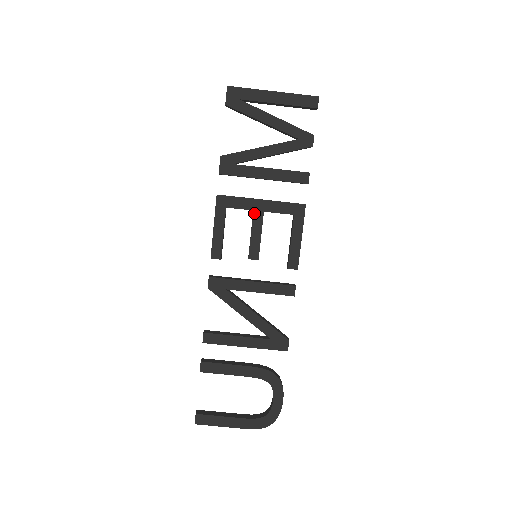
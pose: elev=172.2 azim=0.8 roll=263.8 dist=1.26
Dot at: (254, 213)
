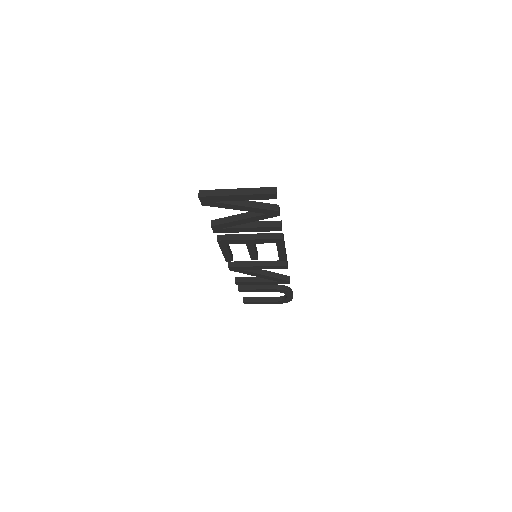
Dot at: (247, 245)
